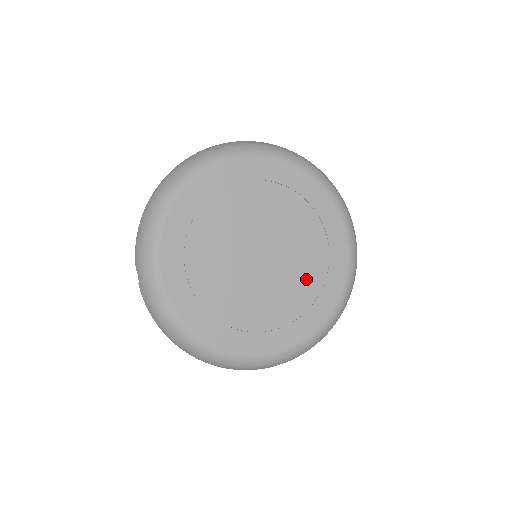
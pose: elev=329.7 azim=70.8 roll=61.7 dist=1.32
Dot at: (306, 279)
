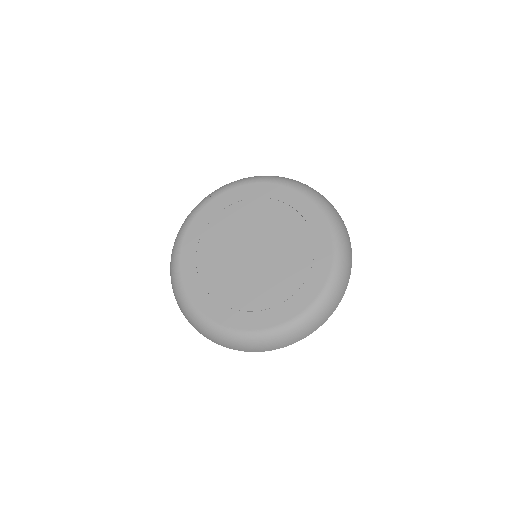
Dot at: (286, 279)
